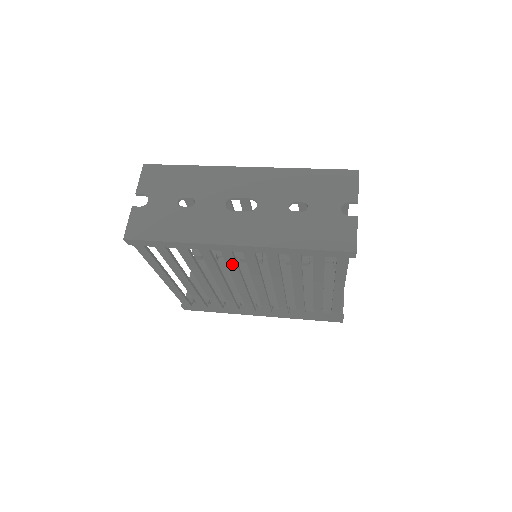
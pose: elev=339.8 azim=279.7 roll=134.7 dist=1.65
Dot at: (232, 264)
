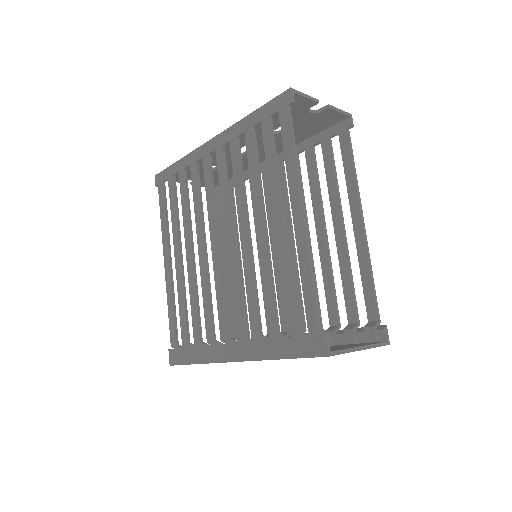
Dot at: (209, 185)
